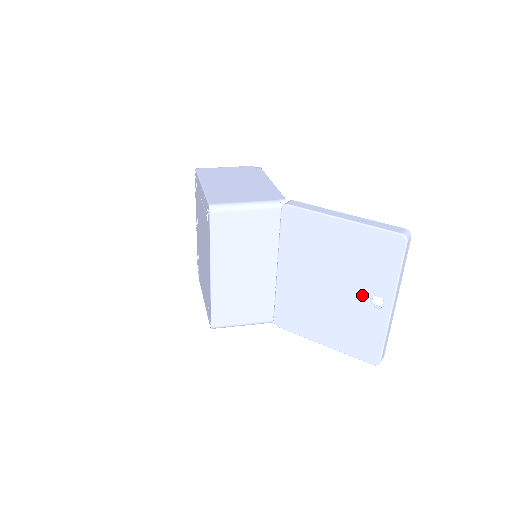
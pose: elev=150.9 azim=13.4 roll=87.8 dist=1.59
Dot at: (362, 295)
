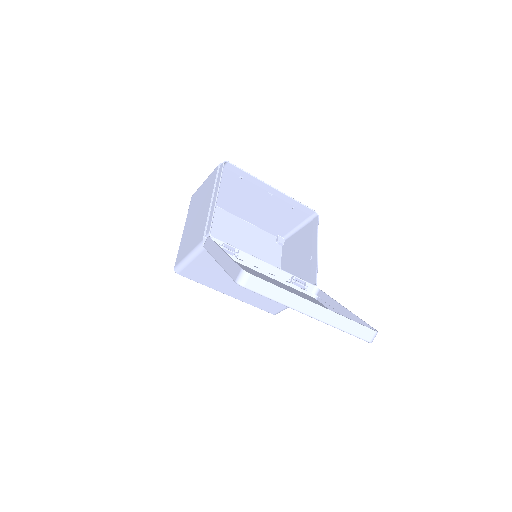
Dot at: occluded
